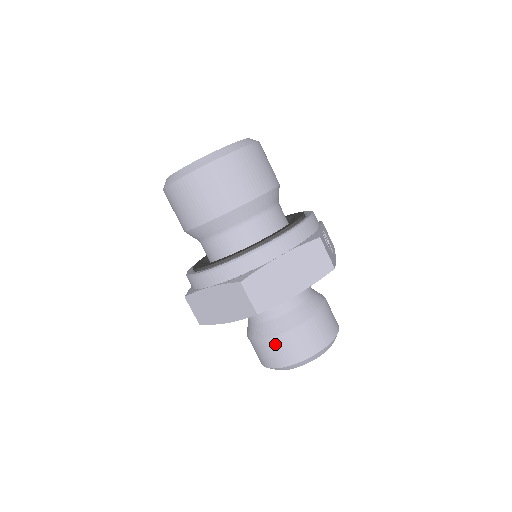
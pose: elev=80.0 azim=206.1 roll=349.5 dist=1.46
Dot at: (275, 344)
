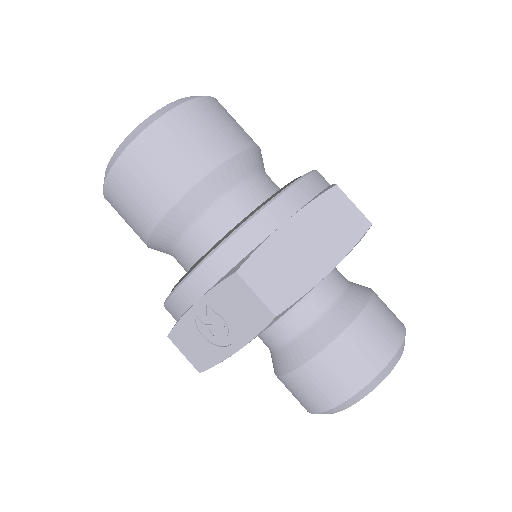
Dot at: (371, 319)
